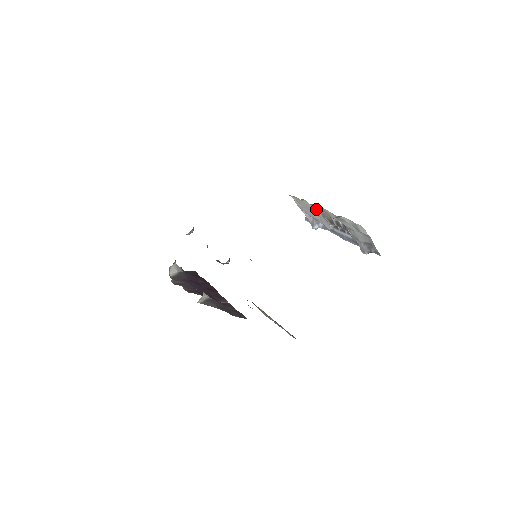
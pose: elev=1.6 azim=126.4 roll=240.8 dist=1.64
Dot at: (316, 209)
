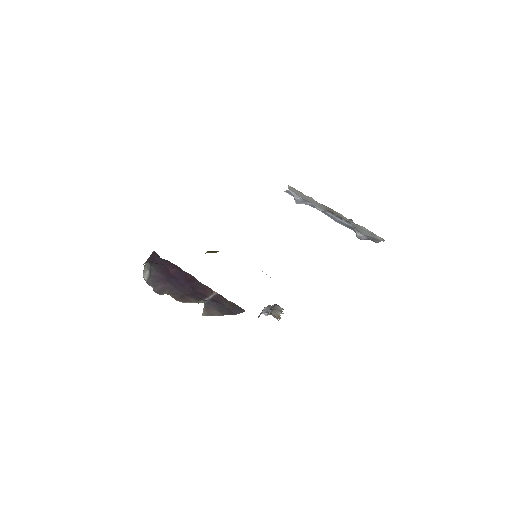
Dot at: (322, 205)
